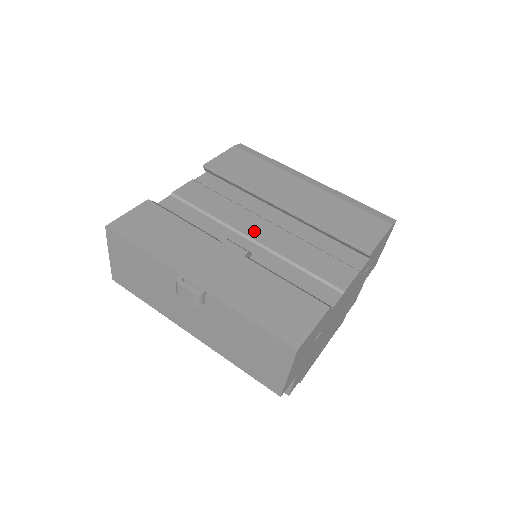
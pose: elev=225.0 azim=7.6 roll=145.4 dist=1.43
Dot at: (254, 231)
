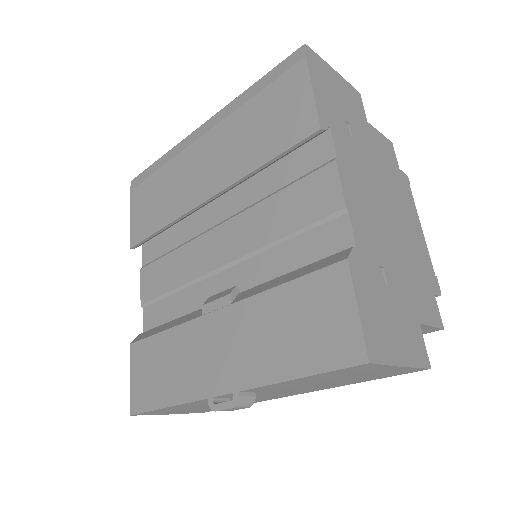
Dot at: (218, 255)
